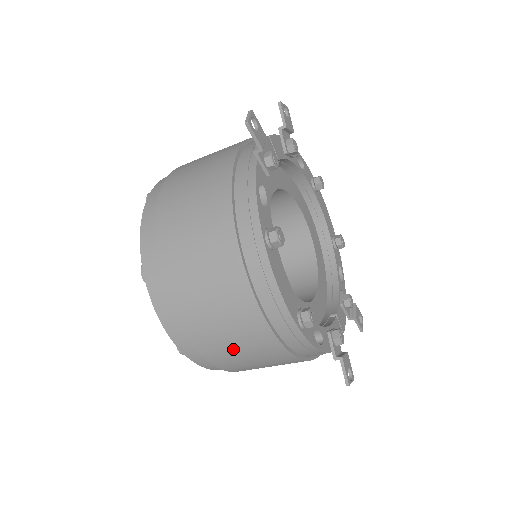
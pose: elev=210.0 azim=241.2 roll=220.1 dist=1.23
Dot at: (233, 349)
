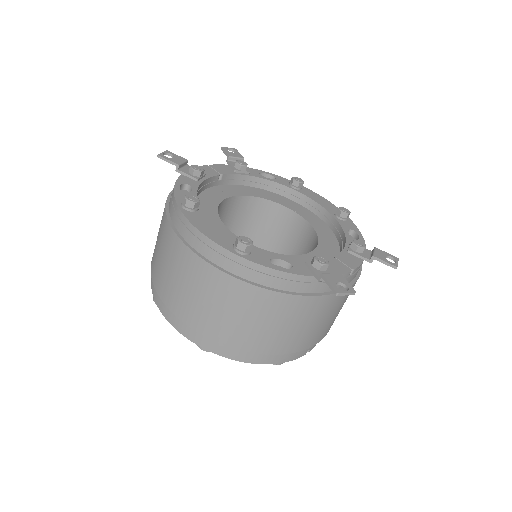
Dot at: (218, 313)
